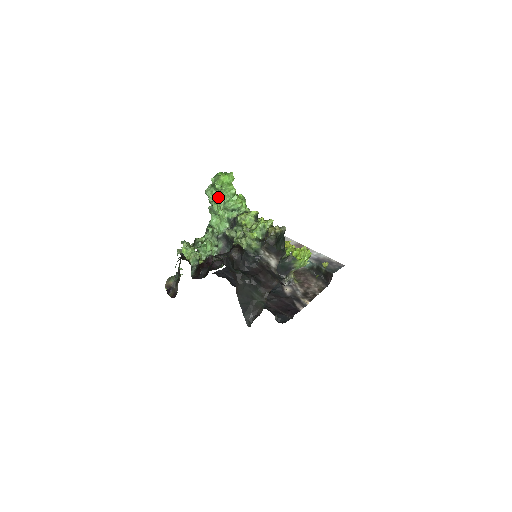
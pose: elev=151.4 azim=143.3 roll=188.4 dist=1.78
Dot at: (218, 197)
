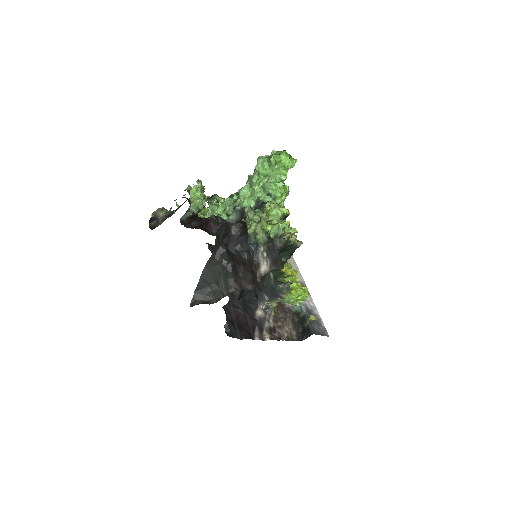
Dot at: (265, 171)
